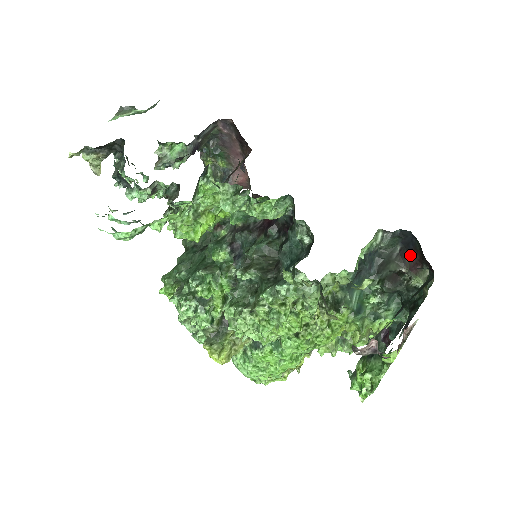
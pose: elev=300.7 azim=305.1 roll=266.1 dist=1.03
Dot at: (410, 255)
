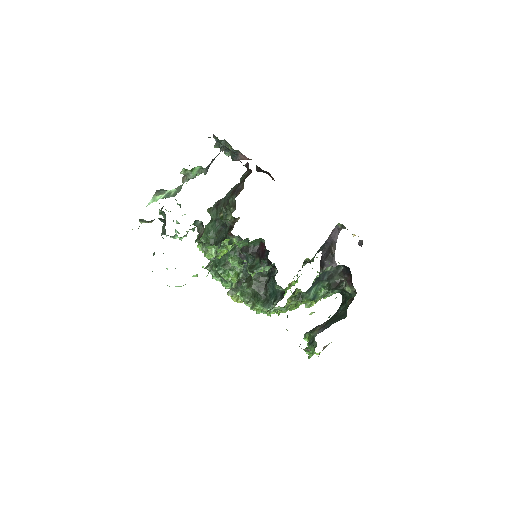
Dot at: (347, 275)
